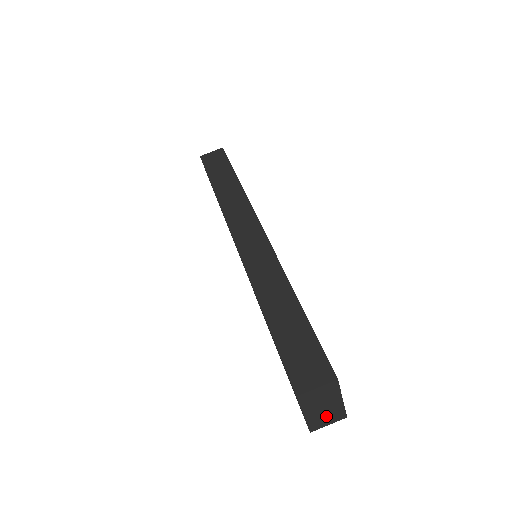
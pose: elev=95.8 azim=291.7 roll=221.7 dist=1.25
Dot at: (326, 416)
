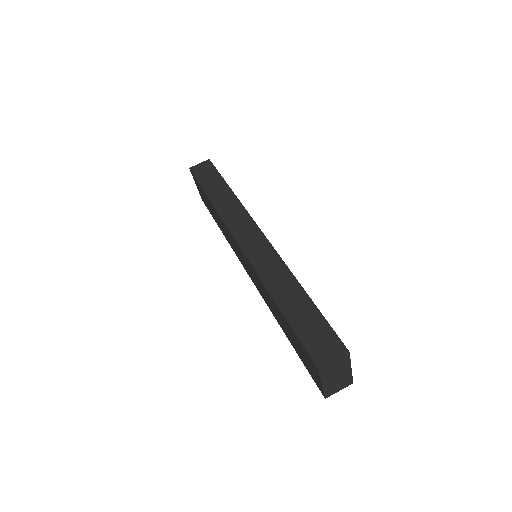
Dot at: (338, 384)
